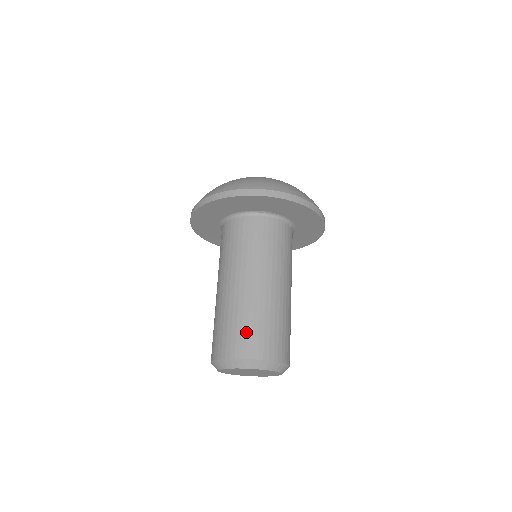
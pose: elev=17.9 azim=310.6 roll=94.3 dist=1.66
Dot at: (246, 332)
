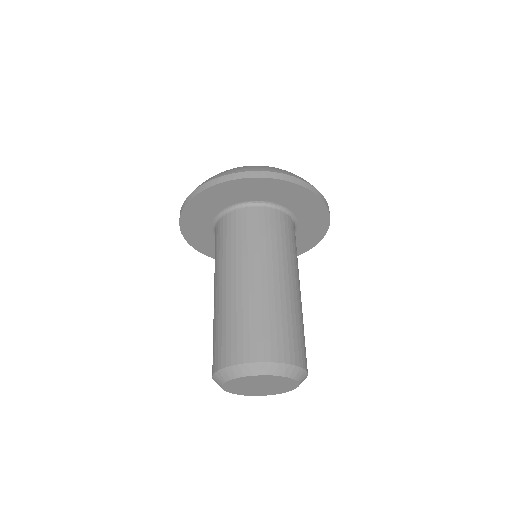
Dot at: (248, 332)
